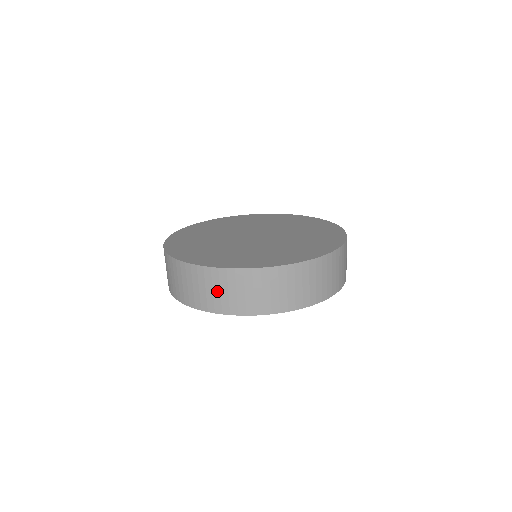
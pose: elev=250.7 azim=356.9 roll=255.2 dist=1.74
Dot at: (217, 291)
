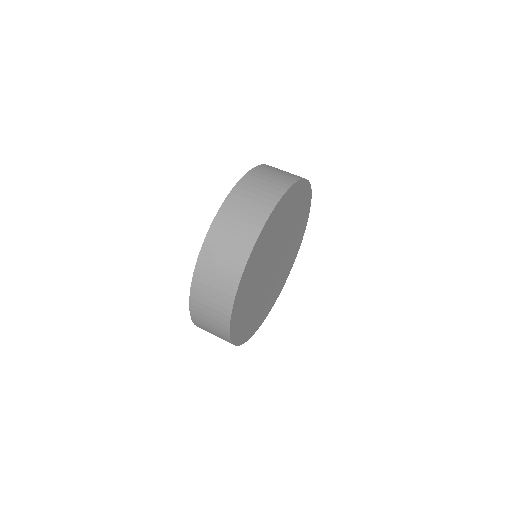
Dot at: (278, 173)
